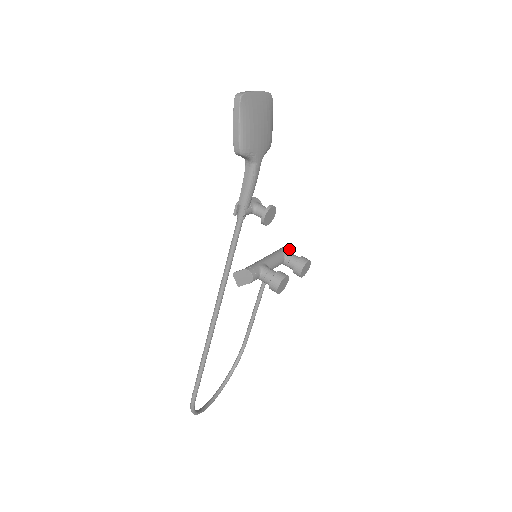
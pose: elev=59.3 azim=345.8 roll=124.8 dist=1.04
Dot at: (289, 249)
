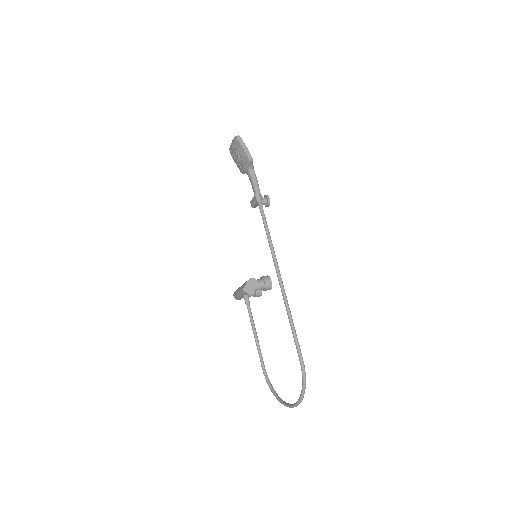
Dot at: occluded
